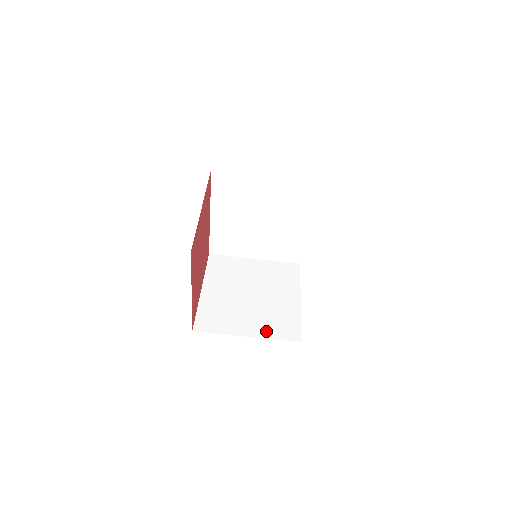
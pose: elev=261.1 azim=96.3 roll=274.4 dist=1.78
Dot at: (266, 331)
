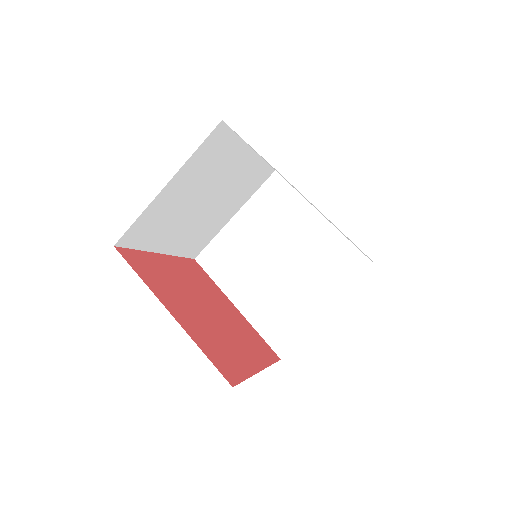
Dot at: (335, 289)
